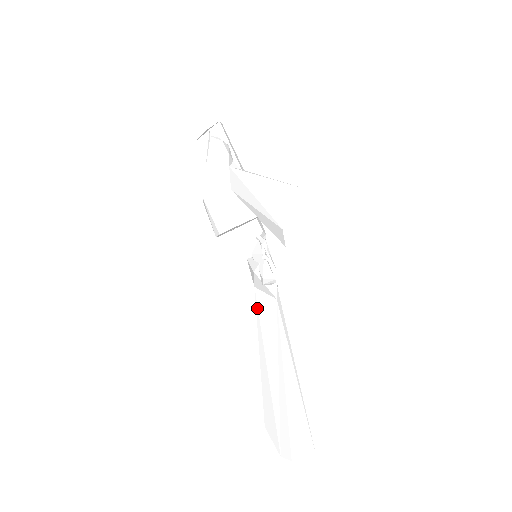
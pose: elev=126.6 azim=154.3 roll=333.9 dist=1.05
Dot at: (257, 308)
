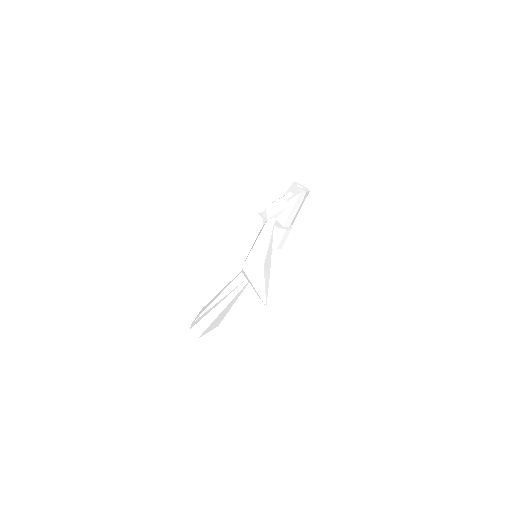
Dot at: (241, 271)
